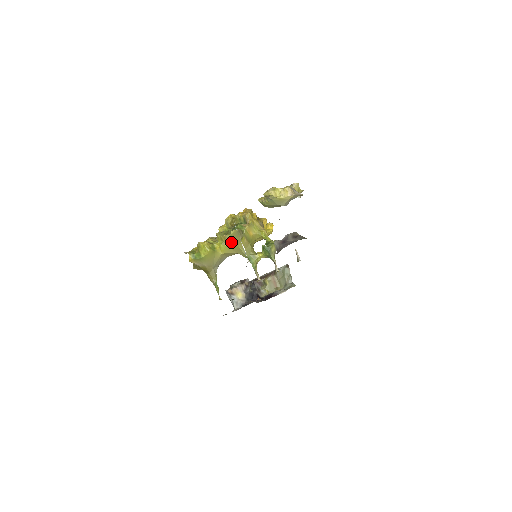
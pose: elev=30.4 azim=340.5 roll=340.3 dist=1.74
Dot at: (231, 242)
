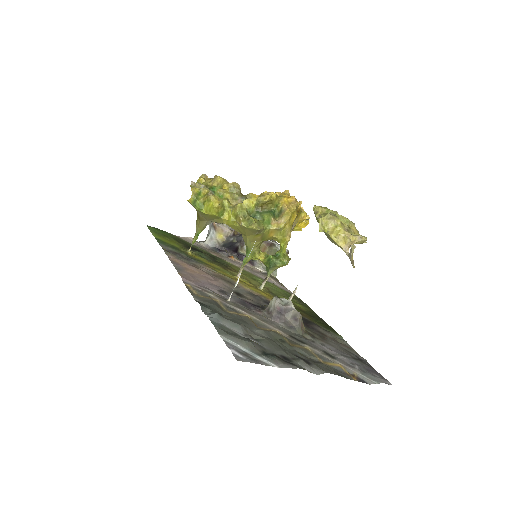
Dot at: (243, 229)
